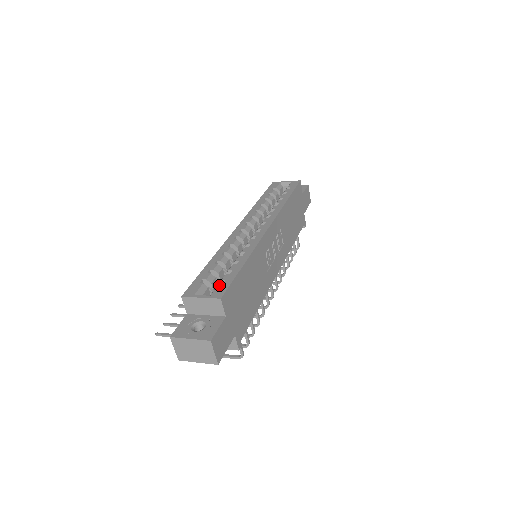
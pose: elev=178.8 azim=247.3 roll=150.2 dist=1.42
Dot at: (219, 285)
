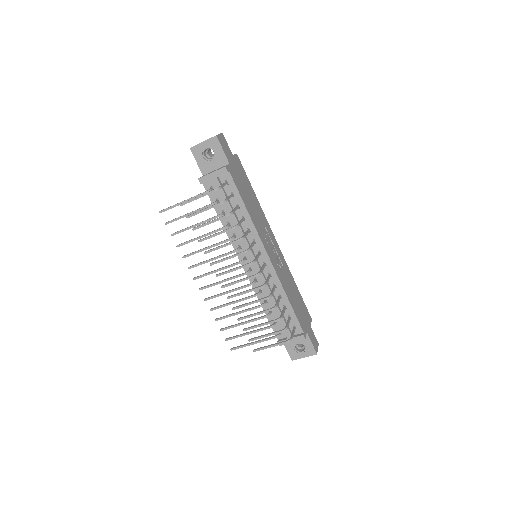
Dot at: occluded
